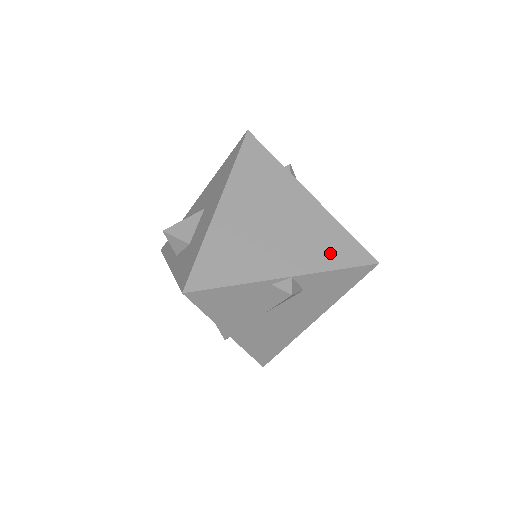
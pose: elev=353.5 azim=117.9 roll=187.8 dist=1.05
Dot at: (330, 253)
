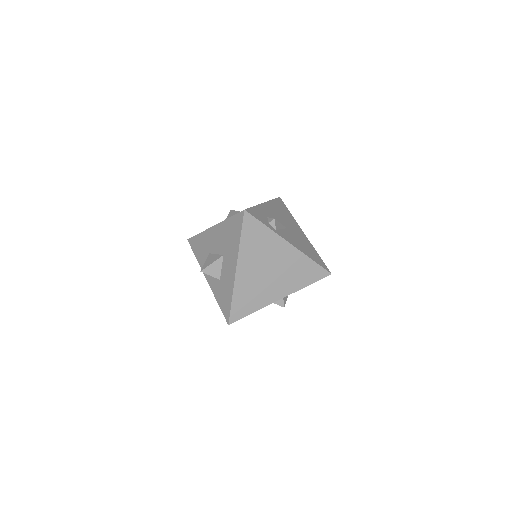
Dot at: (303, 278)
